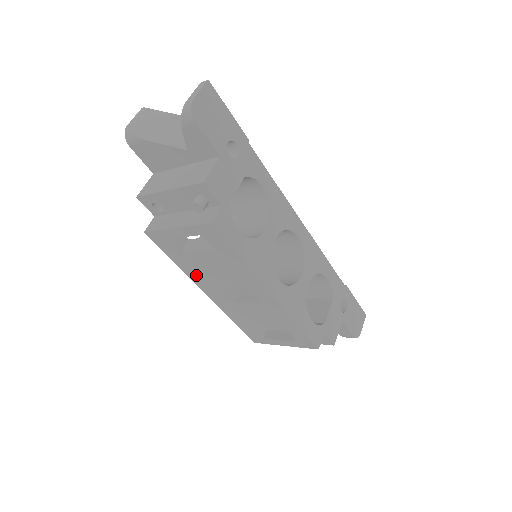
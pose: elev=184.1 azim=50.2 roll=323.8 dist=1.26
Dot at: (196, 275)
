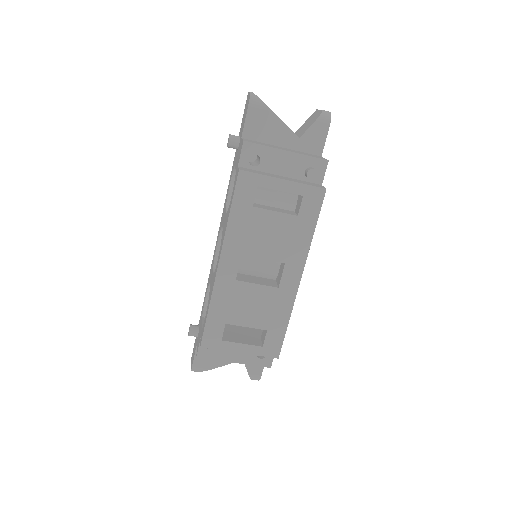
Dot at: (238, 237)
